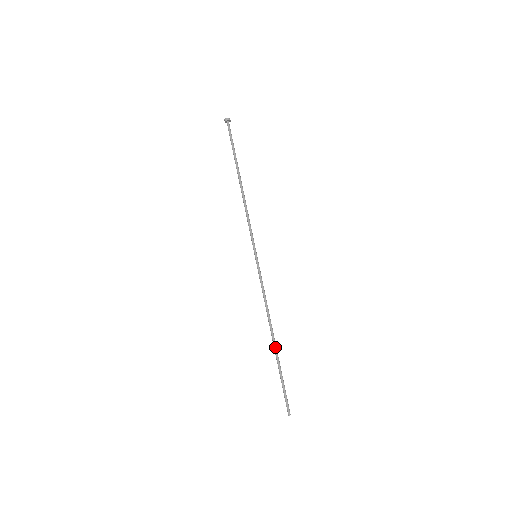
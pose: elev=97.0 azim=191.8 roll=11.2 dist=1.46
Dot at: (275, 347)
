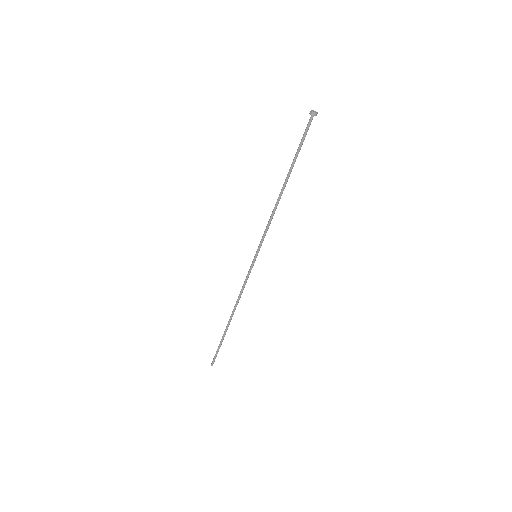
Dot at: occluded
